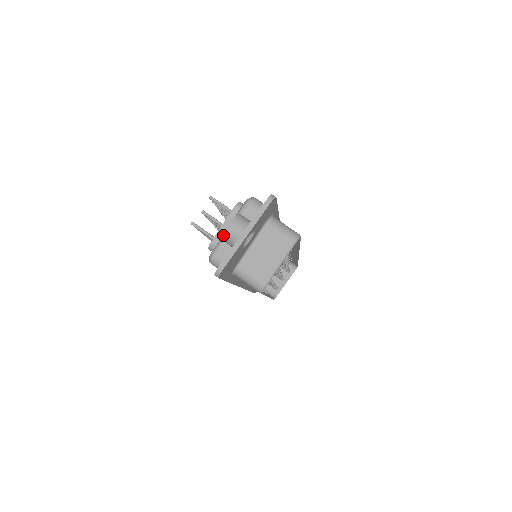
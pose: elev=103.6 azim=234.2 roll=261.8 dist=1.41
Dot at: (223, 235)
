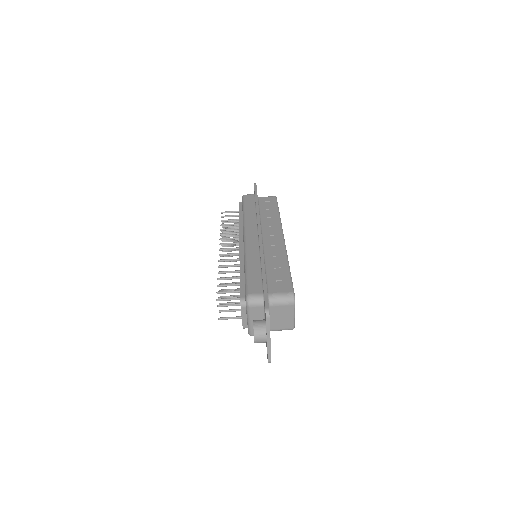
Dot at: occluded
